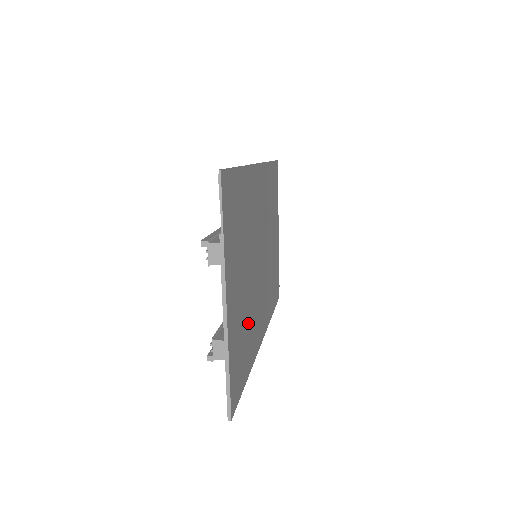
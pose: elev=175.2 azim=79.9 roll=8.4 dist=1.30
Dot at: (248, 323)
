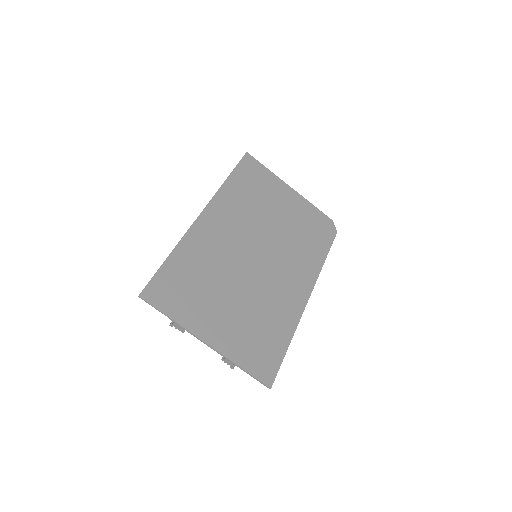
Dot at: (262, 316)
